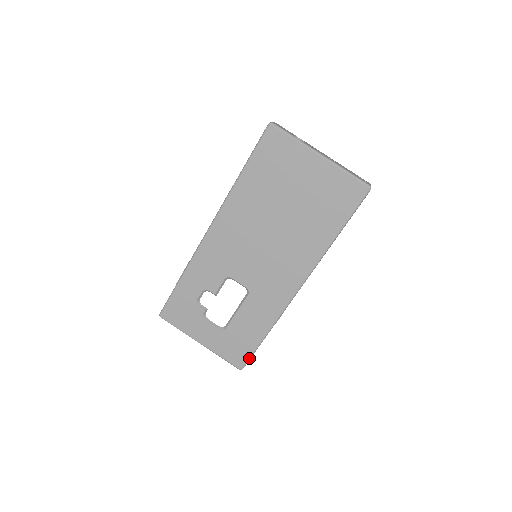
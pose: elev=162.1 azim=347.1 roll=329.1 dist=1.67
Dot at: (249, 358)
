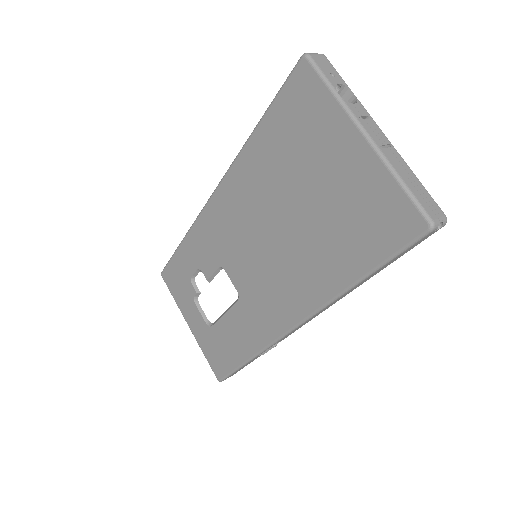
Dot at: (228, 374)
